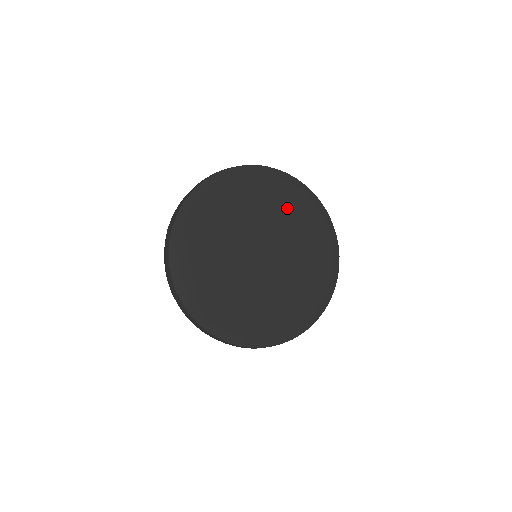
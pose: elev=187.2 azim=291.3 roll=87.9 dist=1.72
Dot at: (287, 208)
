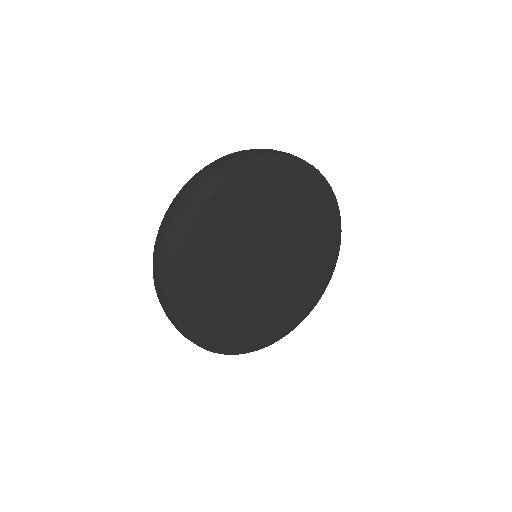
Dot at: (312, 223)
